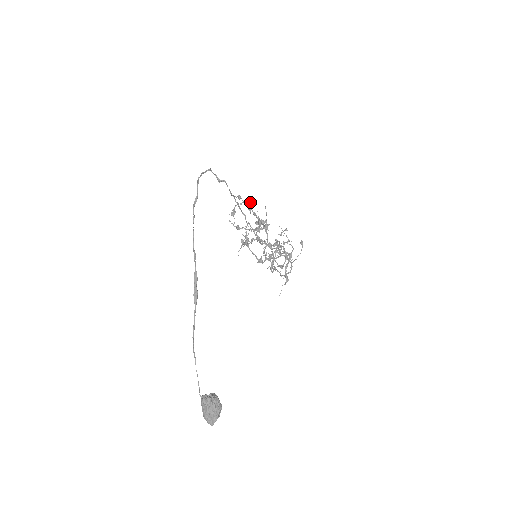
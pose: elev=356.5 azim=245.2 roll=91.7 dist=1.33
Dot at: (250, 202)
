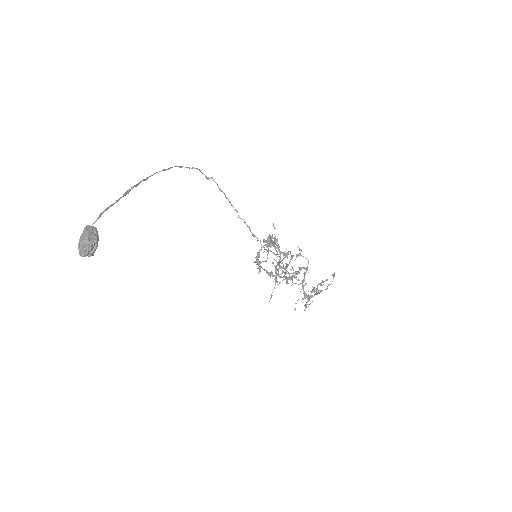
Dot at: (269, 236)
